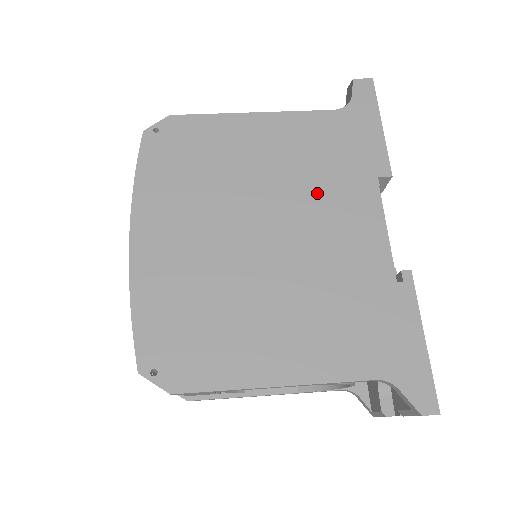
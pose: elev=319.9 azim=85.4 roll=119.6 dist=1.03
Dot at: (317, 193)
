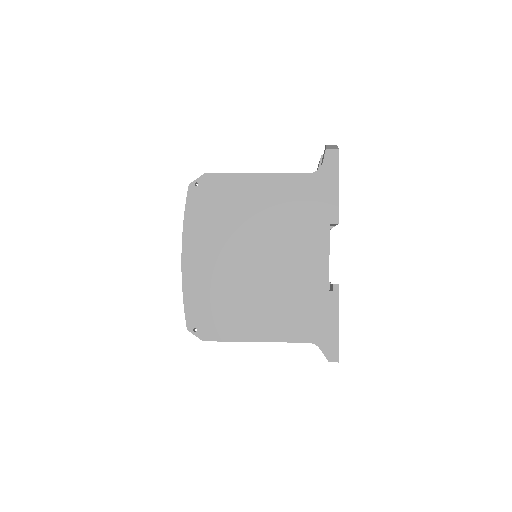
Dot at: (291, 233)
